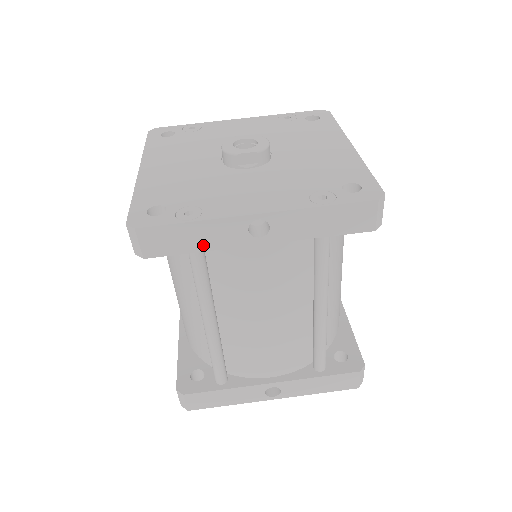
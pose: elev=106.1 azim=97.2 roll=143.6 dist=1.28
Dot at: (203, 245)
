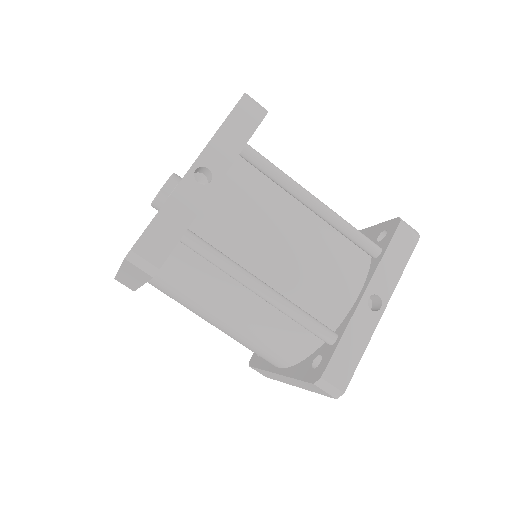
Dot at: (184, 221)
